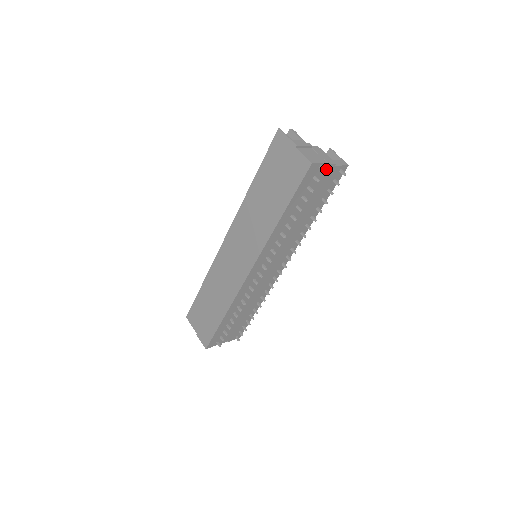
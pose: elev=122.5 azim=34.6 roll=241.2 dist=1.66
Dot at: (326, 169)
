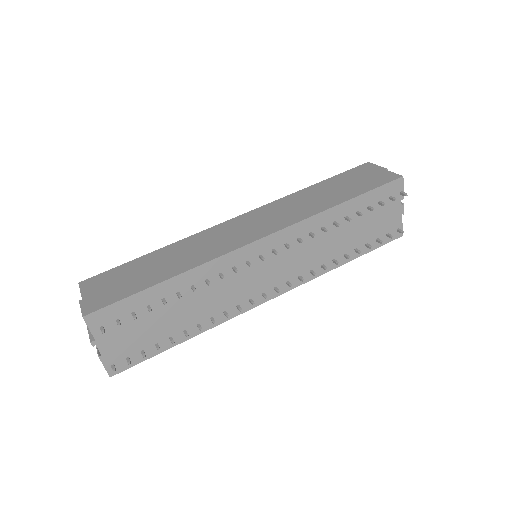
Dot at: (398, 206)
